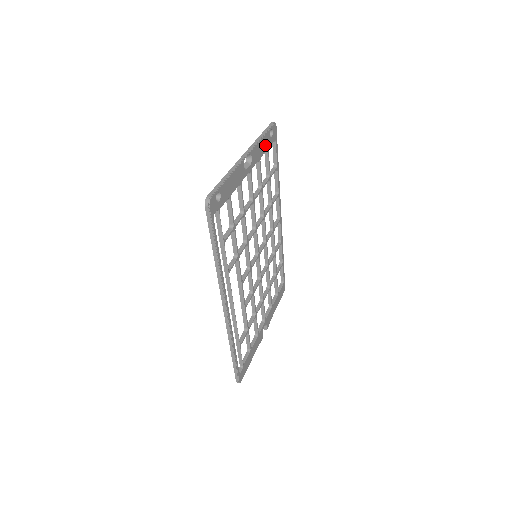
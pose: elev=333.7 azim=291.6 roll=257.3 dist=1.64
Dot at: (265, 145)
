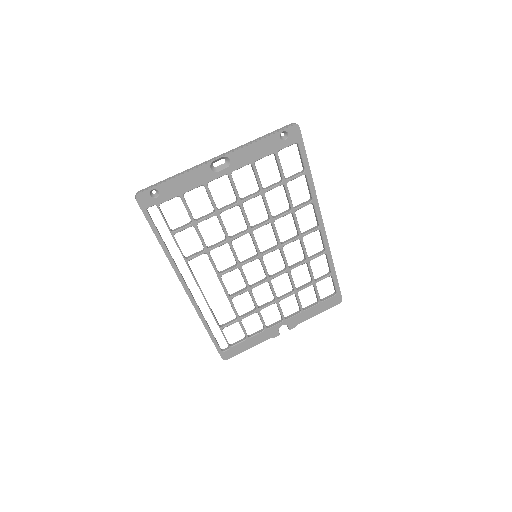
Dot at: (267, 148)
